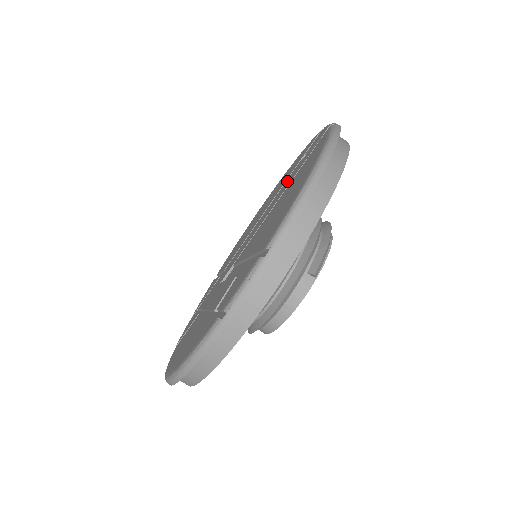
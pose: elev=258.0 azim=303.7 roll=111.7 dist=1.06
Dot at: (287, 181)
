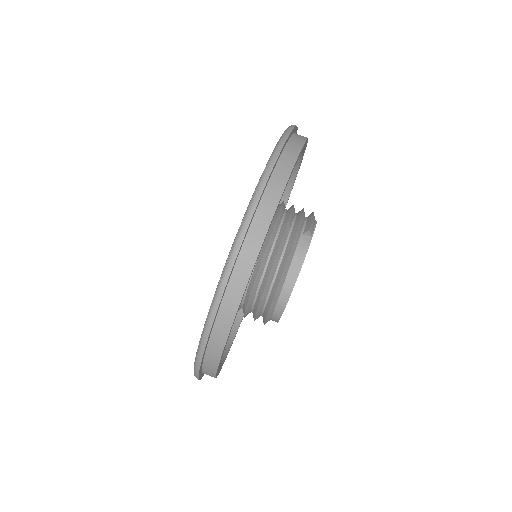
Dot at: occluded
